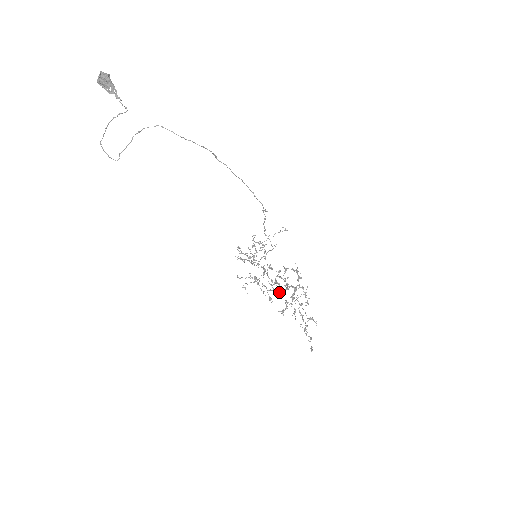
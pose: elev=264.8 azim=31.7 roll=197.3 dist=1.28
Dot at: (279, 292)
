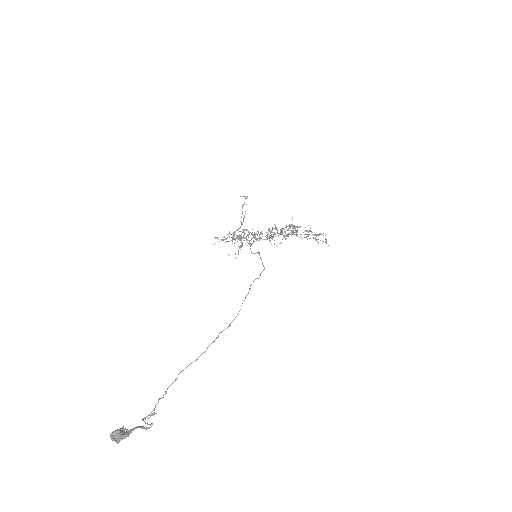
Dot at: (275, 233)
